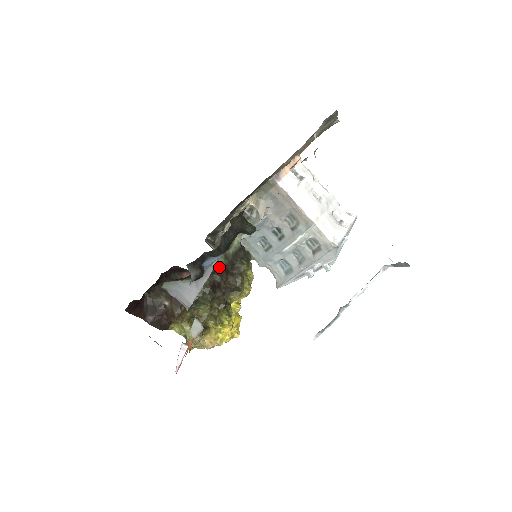
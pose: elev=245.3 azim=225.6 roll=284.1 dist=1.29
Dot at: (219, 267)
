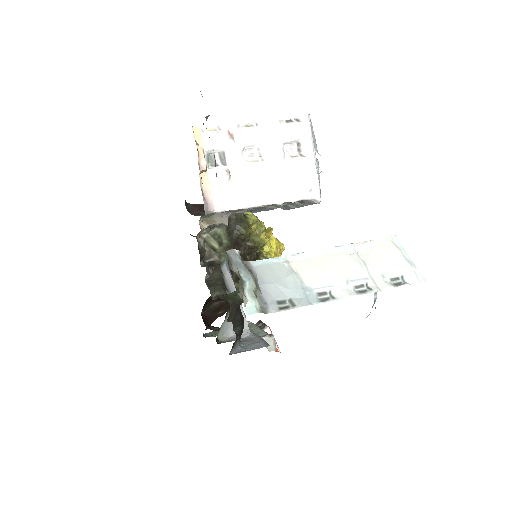
Dot at: occluded
